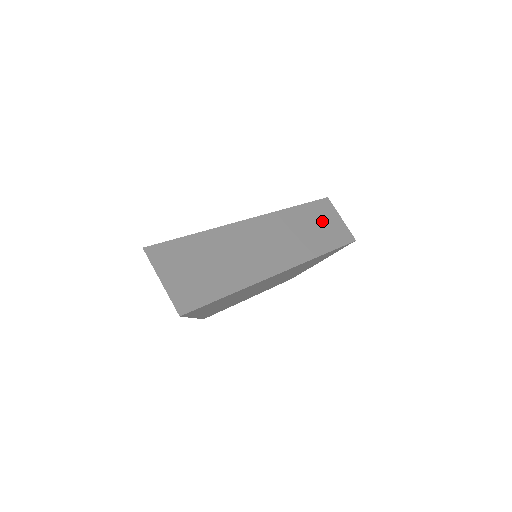
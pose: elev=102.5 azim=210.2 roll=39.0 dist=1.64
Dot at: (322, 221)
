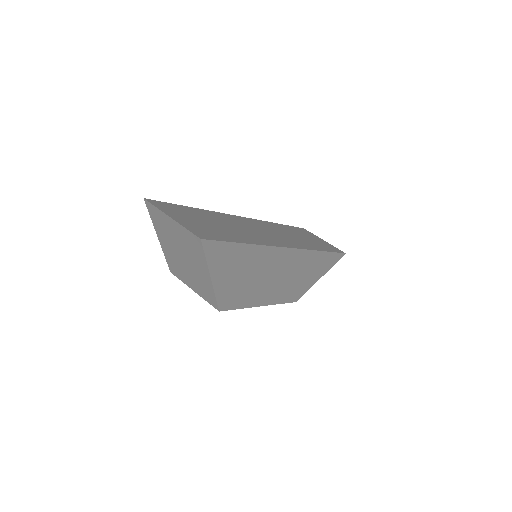
Dot at: (307, 236)
